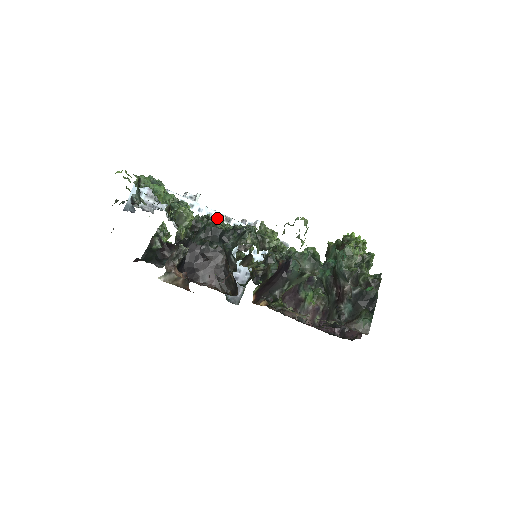
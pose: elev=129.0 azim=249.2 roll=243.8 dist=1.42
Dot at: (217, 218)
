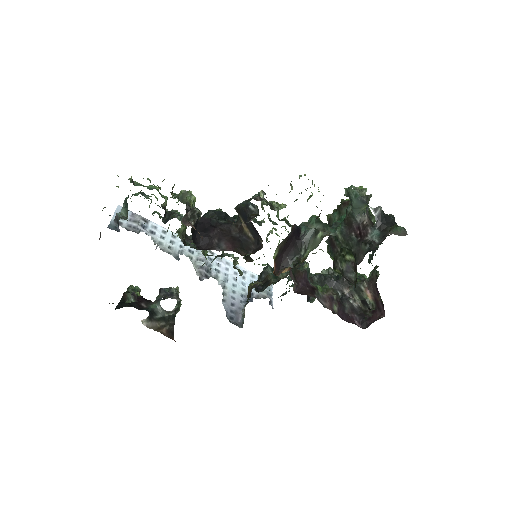
Dot at: occluded
